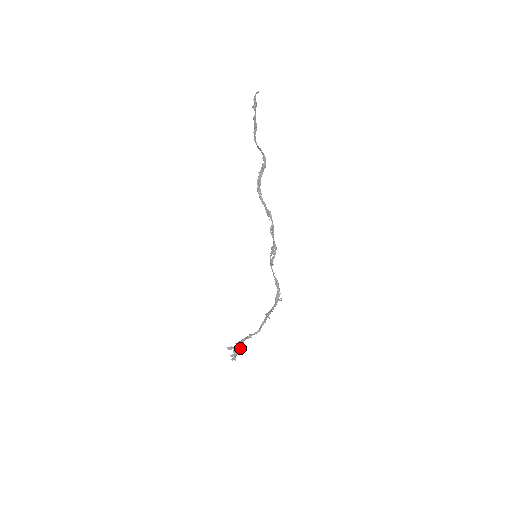
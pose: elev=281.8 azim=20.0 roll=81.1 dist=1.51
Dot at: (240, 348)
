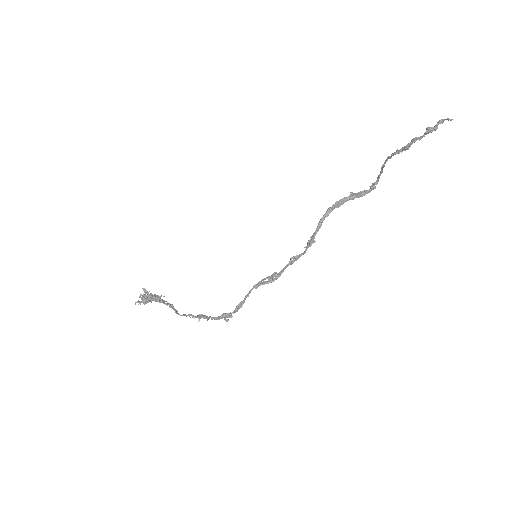
Dot at: occluded
